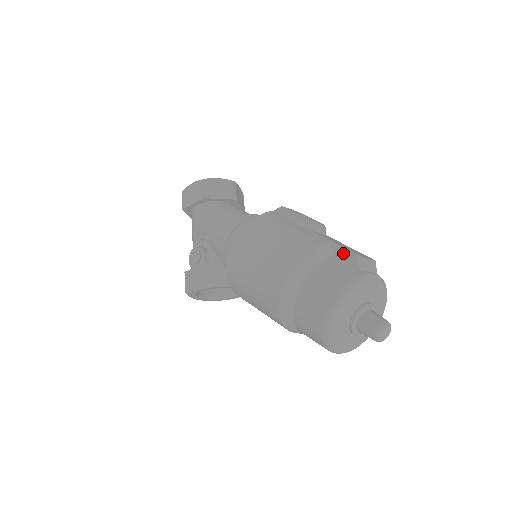
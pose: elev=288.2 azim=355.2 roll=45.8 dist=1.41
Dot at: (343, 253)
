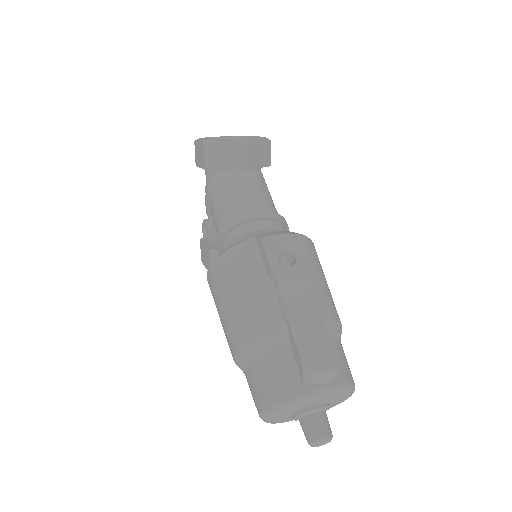
Dot at: (294, 350)
